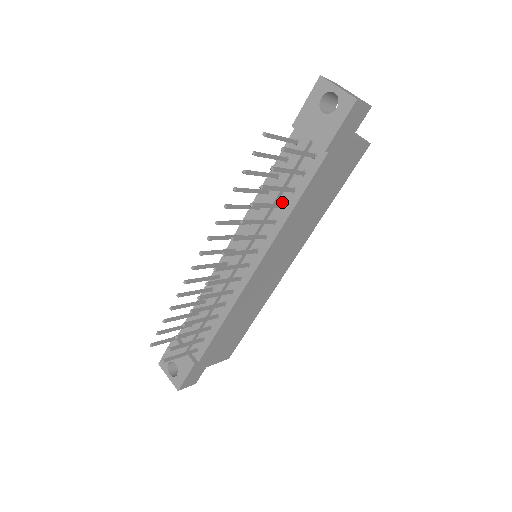
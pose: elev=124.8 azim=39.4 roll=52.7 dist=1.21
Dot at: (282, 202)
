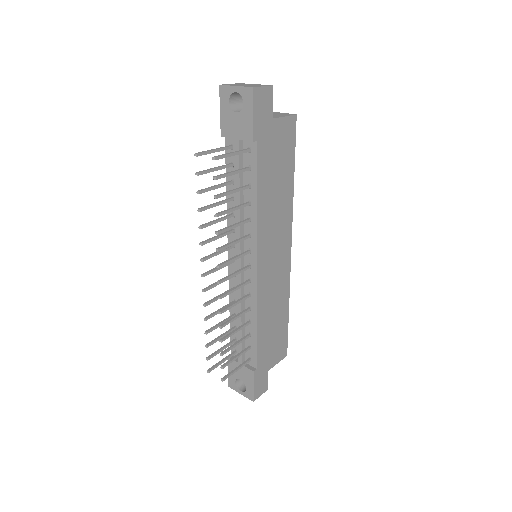
Dot at: (246, 201)
